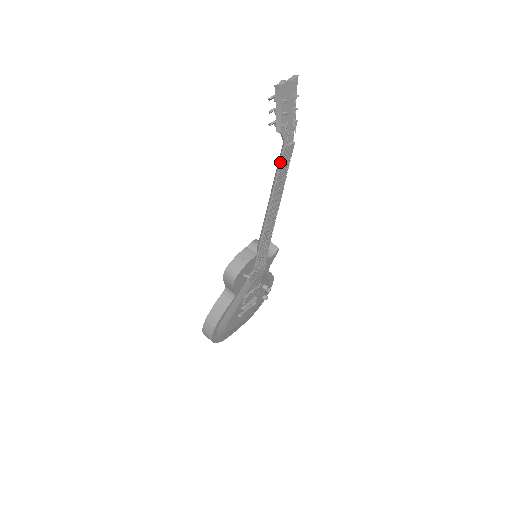
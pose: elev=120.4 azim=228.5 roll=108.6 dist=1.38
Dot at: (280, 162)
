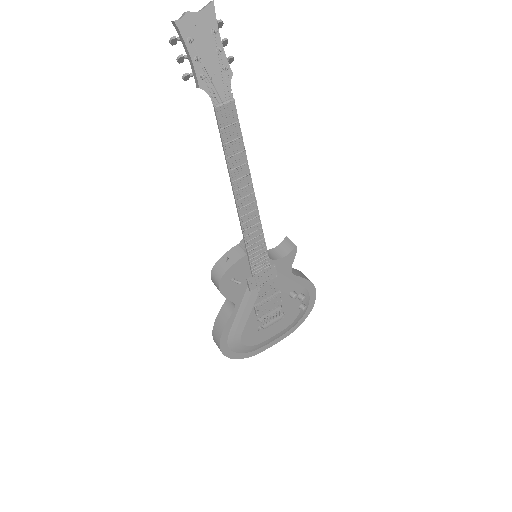
Dot at: (219, 129)
